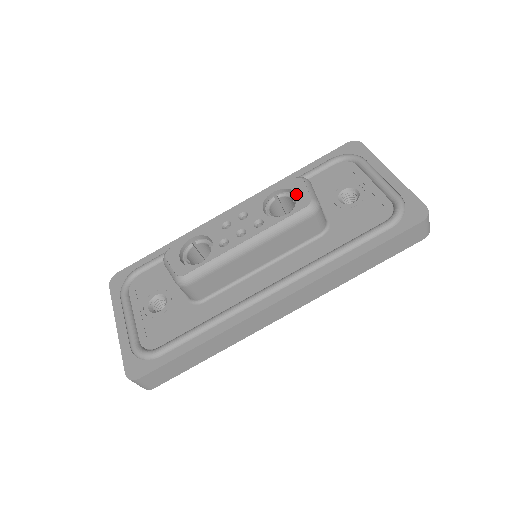
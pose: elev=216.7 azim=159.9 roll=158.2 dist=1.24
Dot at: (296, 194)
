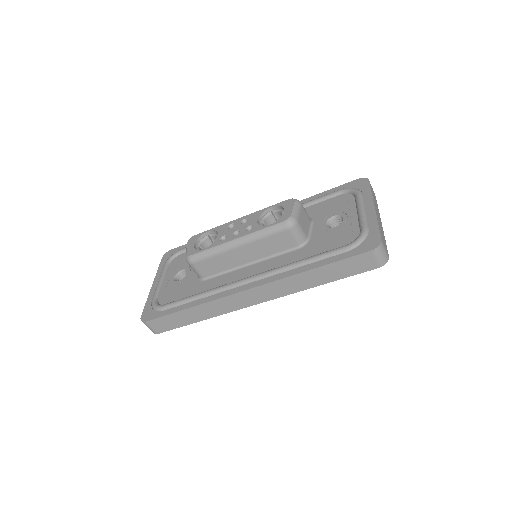
Dot at: (285, 211)
